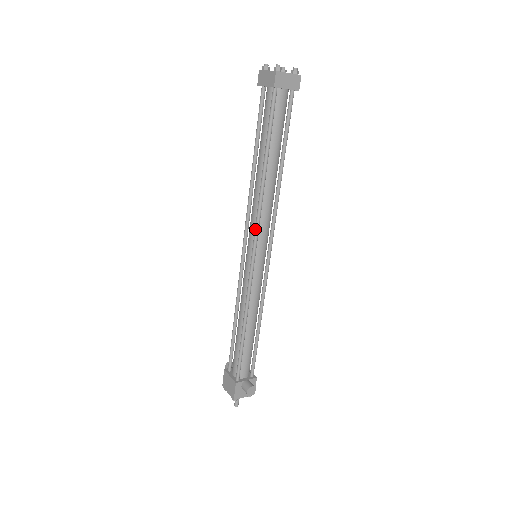
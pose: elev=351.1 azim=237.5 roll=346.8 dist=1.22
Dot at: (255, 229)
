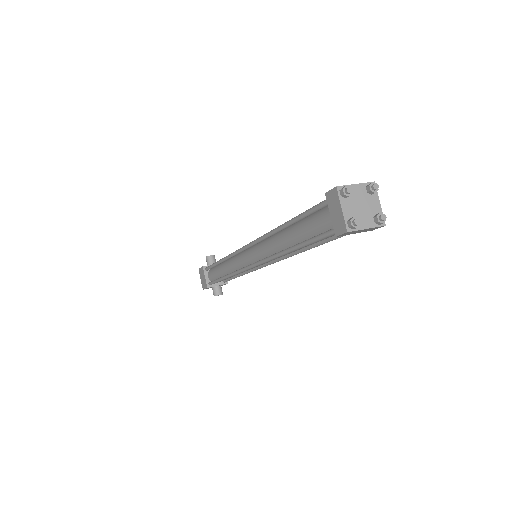
Dot at: (259, 262)
